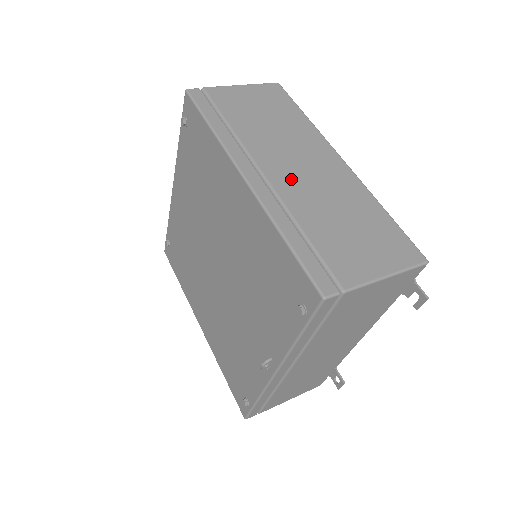
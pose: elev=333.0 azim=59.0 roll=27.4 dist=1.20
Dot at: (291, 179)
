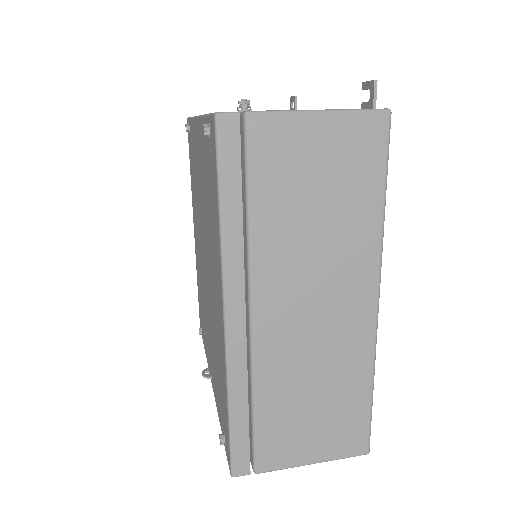
Dot at: (285, 331)
